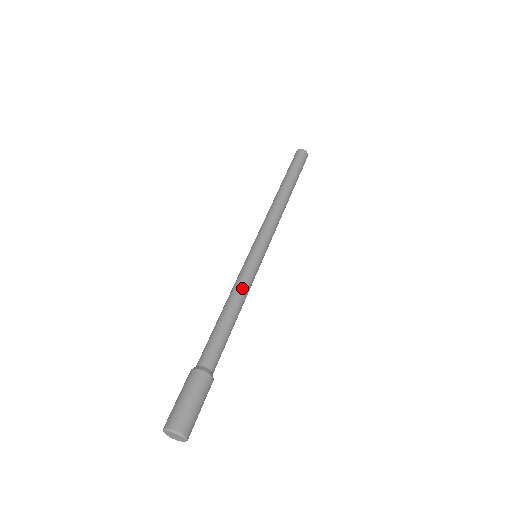
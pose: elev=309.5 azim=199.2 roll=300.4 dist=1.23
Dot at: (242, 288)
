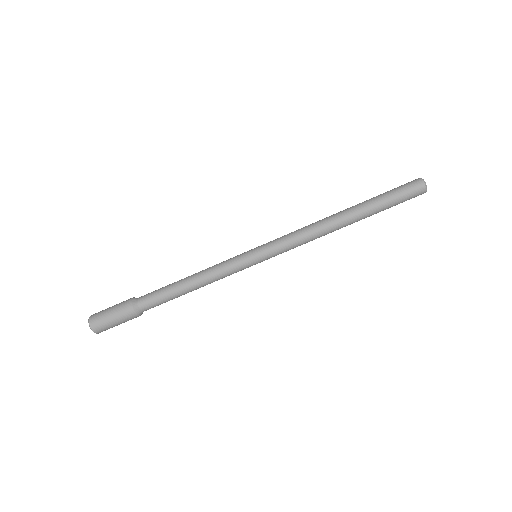
Dot at: (212, 274)
